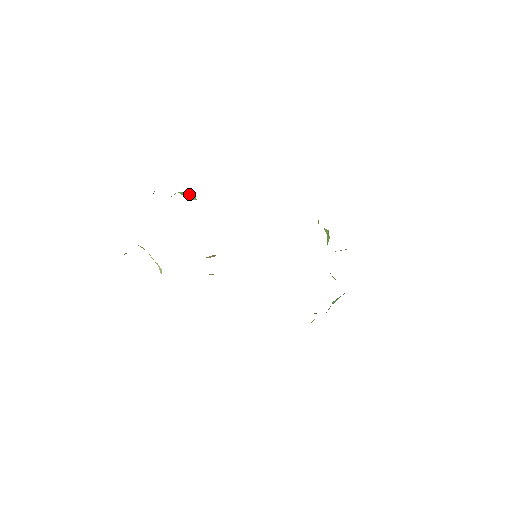
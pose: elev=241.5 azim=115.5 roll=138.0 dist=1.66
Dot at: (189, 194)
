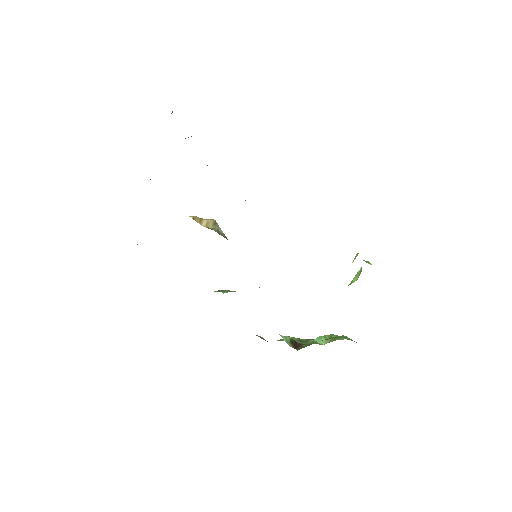
Dot at: occluded
